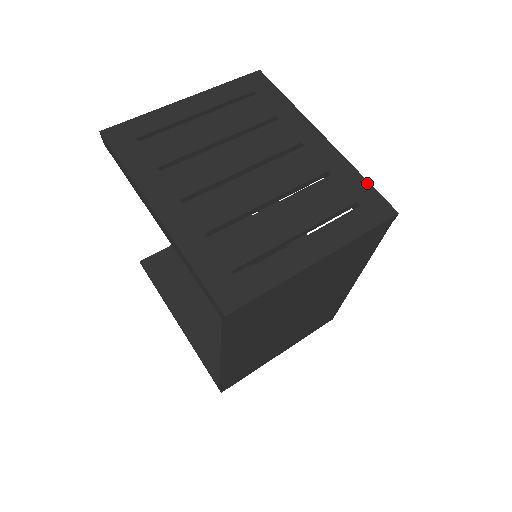
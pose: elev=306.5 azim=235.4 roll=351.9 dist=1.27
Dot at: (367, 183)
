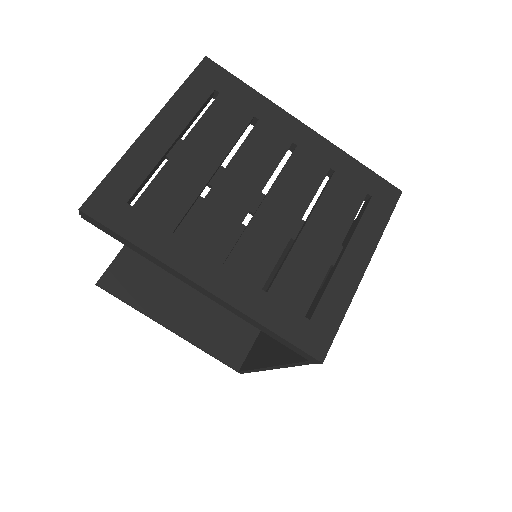
Dot at: (366, 169)
